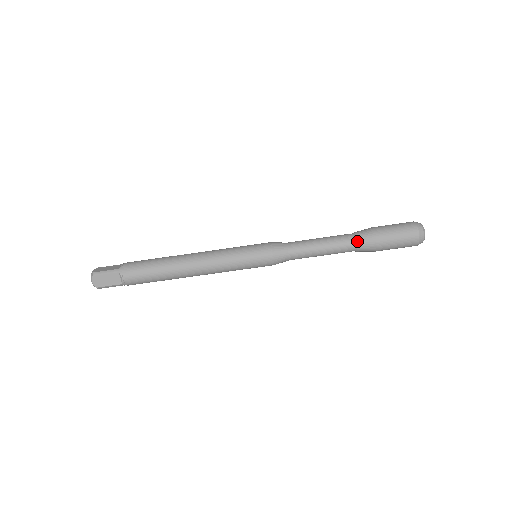
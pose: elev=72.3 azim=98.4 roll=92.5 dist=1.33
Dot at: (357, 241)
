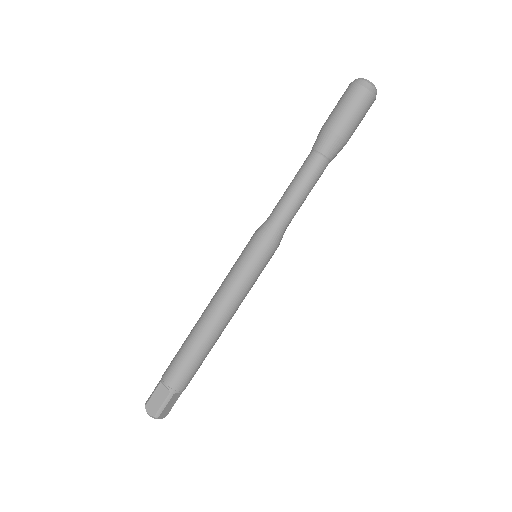
Dot at: (315, 149)
